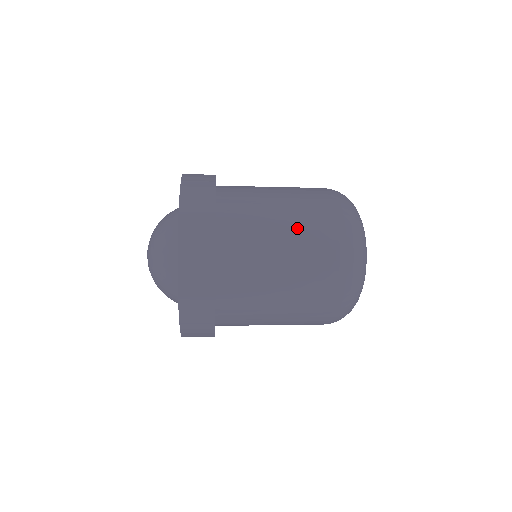
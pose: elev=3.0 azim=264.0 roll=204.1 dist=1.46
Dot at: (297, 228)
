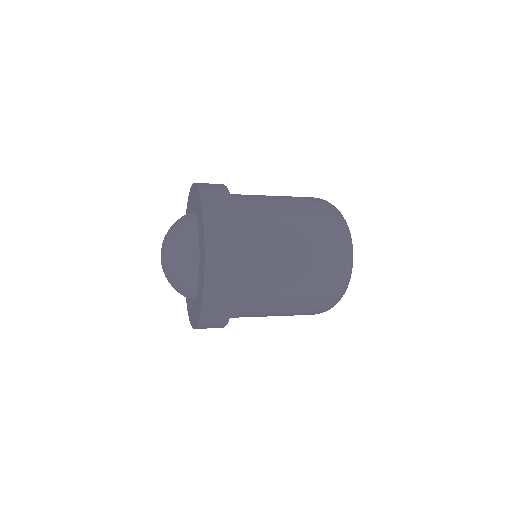
Dot at: (301, 273)
